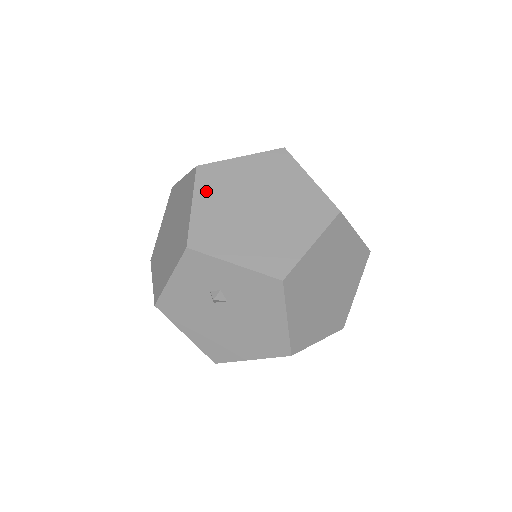
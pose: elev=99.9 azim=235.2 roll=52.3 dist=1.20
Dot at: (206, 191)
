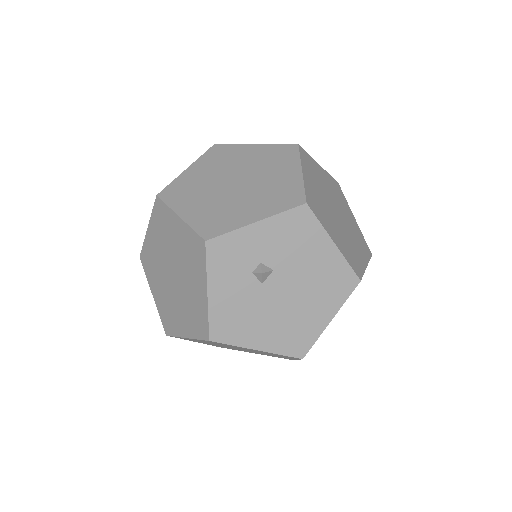
Dot at: (182, 202)
